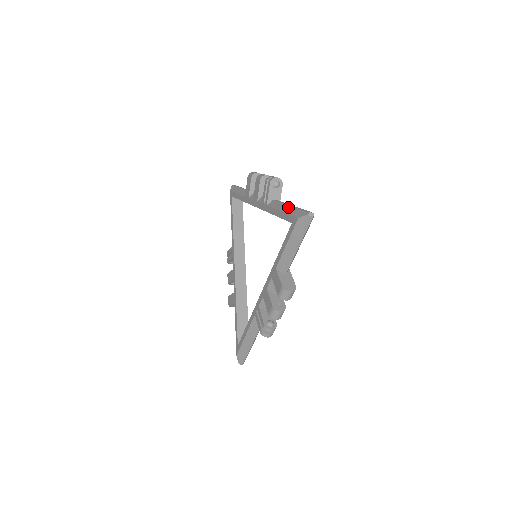
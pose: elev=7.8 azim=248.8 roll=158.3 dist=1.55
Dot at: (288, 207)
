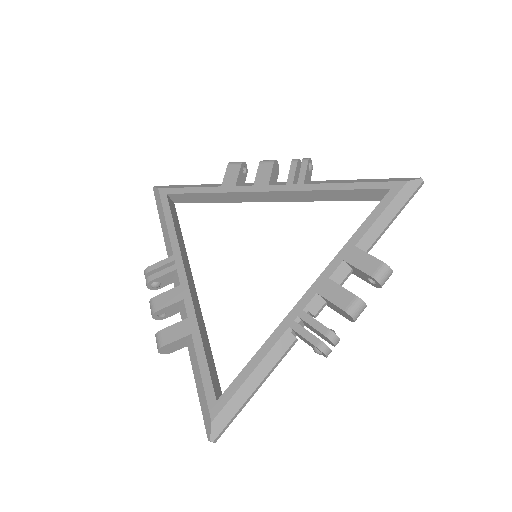
Dot at: (364, 179)
